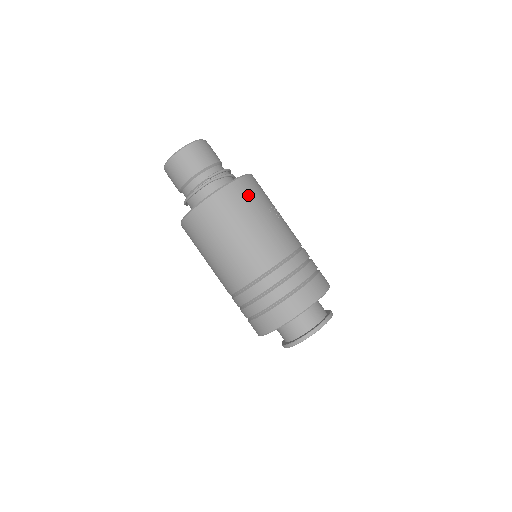
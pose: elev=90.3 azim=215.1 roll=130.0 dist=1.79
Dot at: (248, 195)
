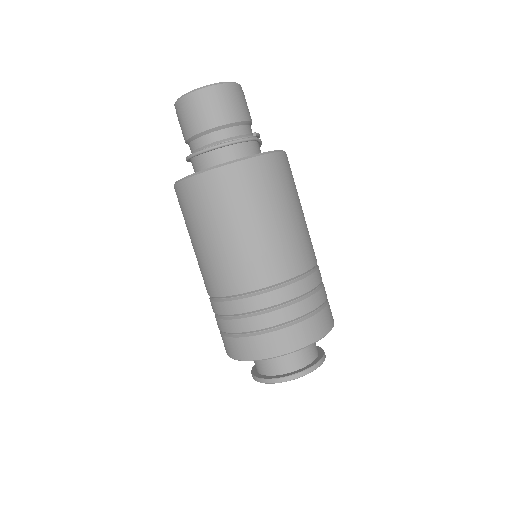
Dot at: occluded
